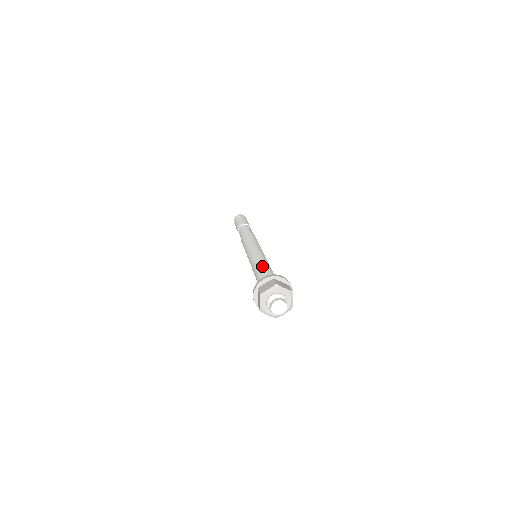
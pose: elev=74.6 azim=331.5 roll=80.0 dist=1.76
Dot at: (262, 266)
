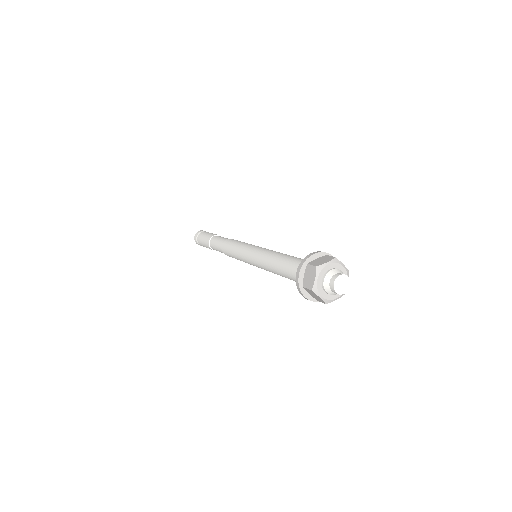
Dot at: (286, 254)
